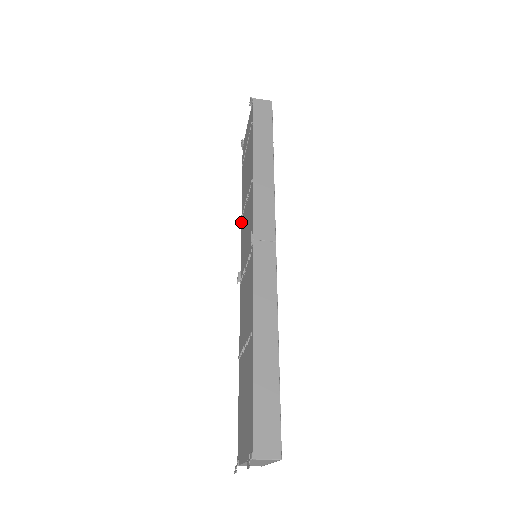
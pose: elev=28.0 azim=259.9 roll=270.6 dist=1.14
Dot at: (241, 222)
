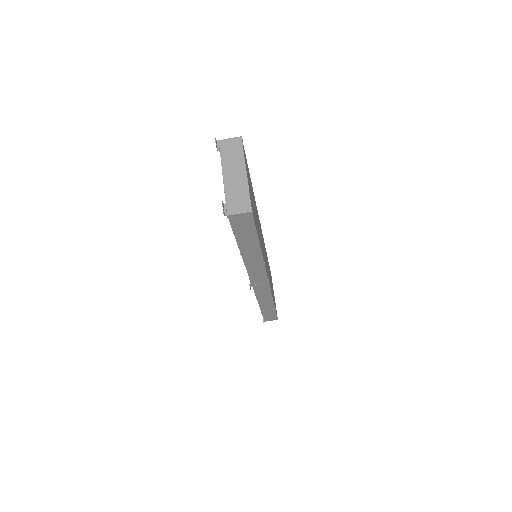
Dot at: (257, 300)
